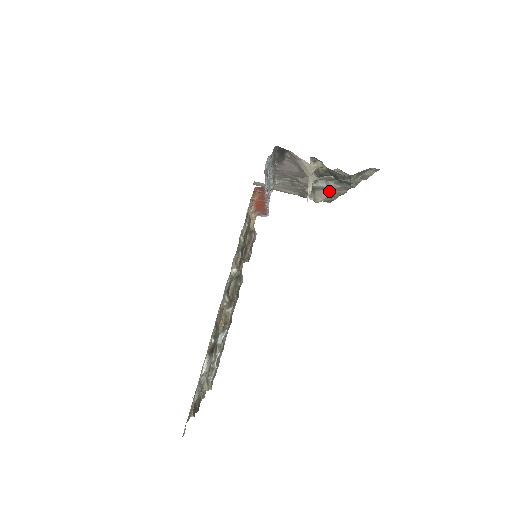
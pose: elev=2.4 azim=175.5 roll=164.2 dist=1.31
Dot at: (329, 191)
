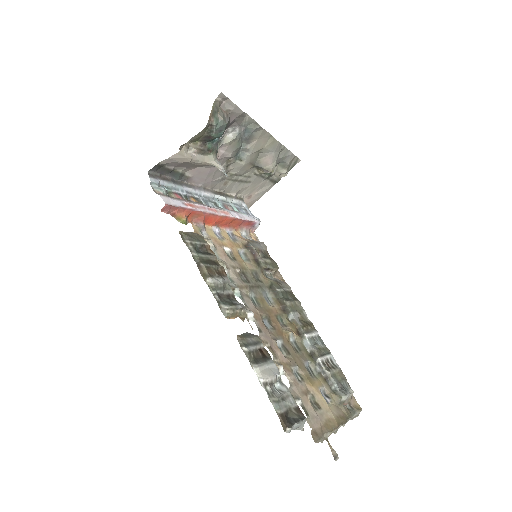
Dot at: (263, 153)
